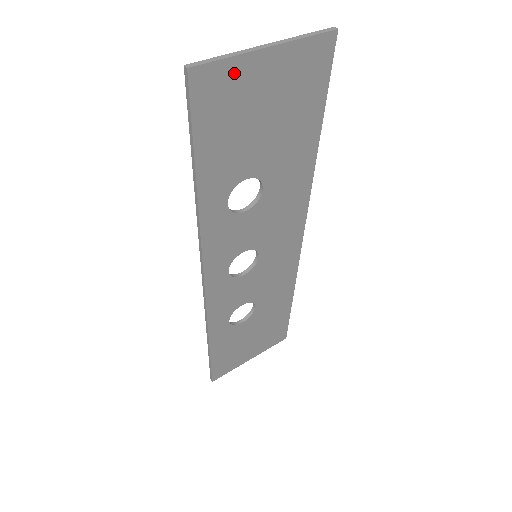
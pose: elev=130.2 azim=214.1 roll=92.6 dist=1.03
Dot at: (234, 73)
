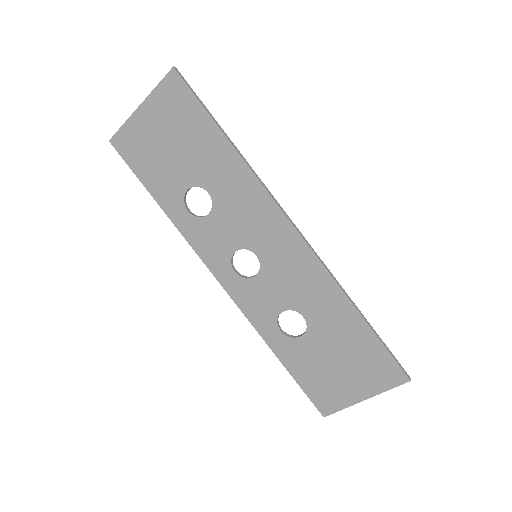
Dot at: (132, 130)
